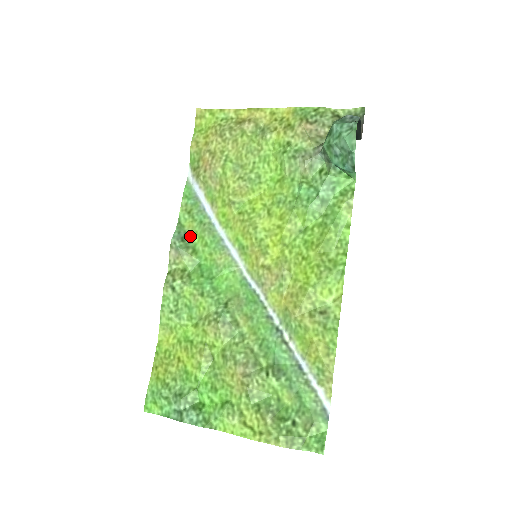
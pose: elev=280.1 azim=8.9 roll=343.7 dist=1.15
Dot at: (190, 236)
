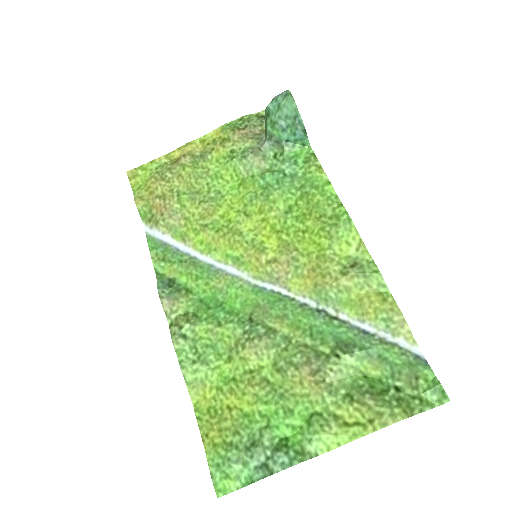
Dot at: (176, 280)
